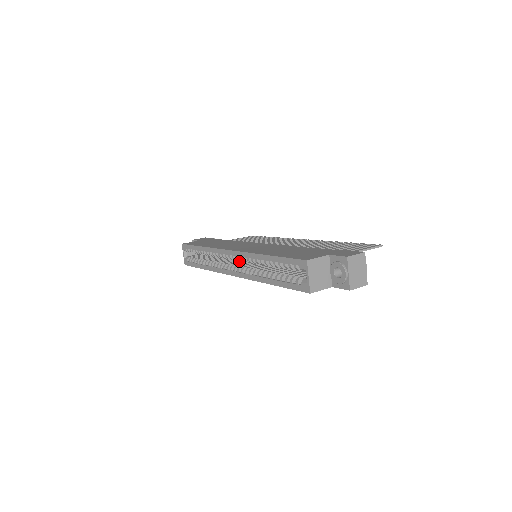
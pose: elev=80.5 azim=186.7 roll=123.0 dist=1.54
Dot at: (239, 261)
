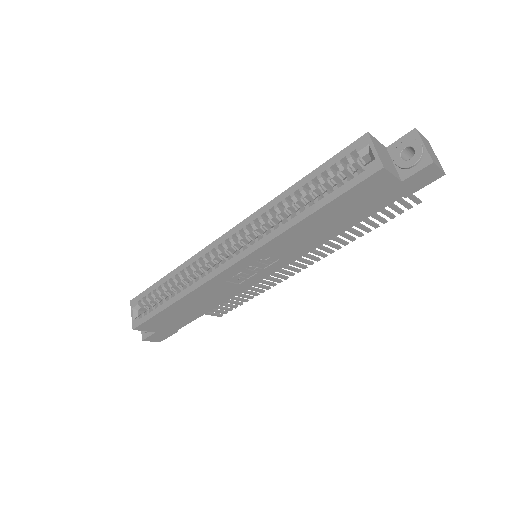
Dot at: occluded
